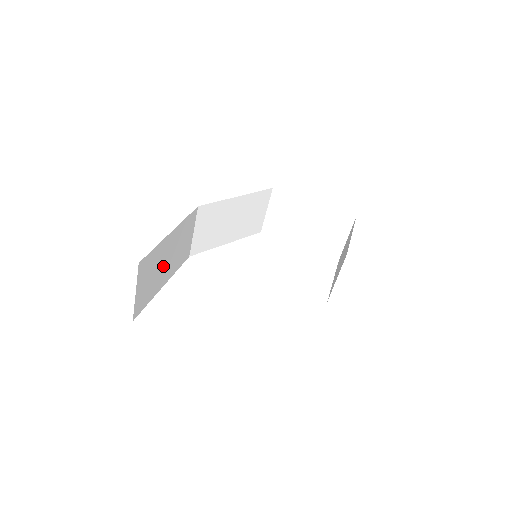
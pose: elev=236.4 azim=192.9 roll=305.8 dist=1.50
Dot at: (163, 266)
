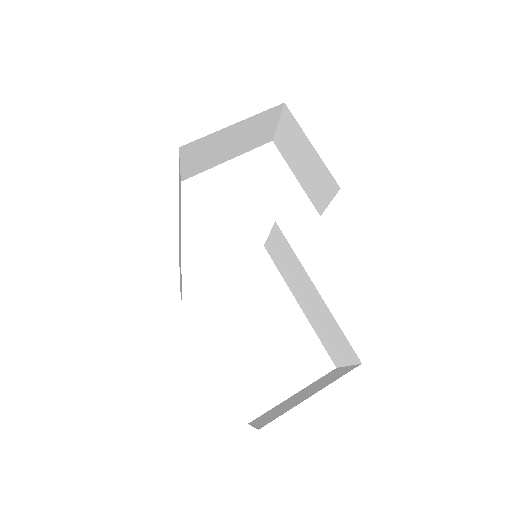
Dot at: occluded
